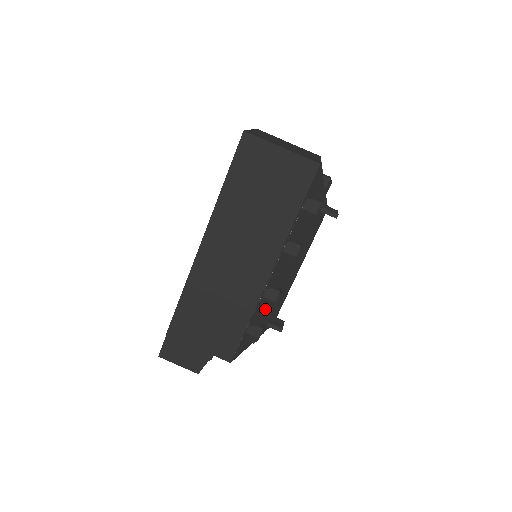
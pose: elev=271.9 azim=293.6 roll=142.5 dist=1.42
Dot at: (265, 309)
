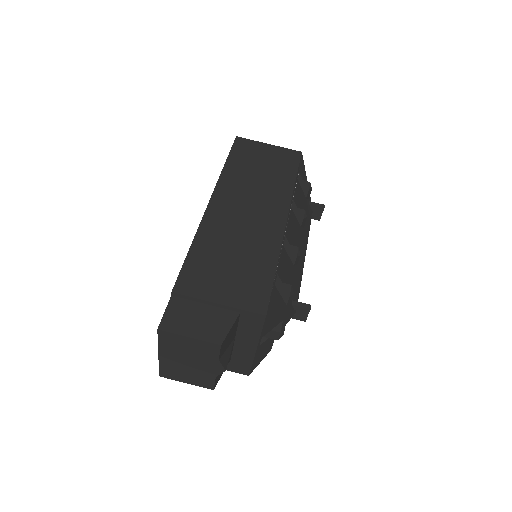
Dot at: (287, 270)
